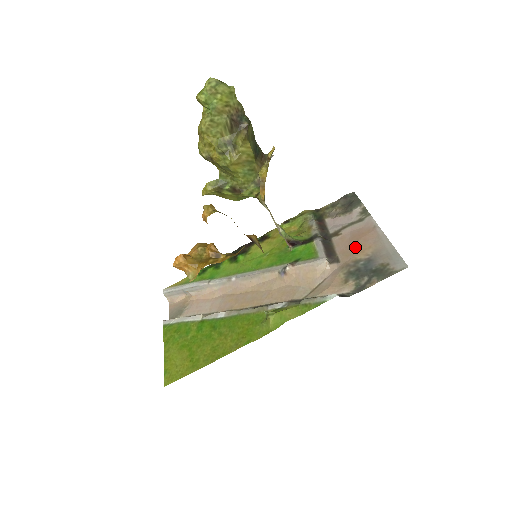
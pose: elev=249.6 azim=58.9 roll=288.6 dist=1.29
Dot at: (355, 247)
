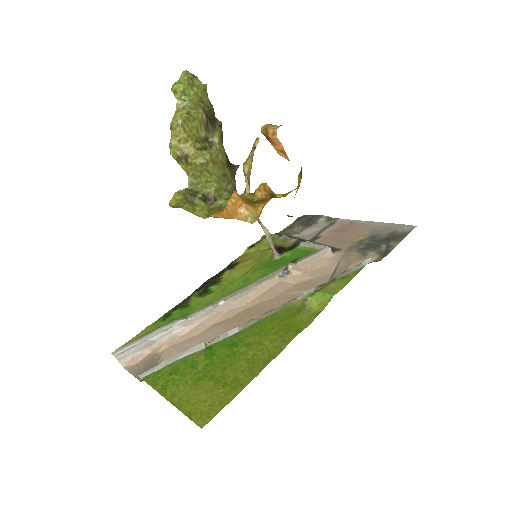
Dot at: (347, 236)
